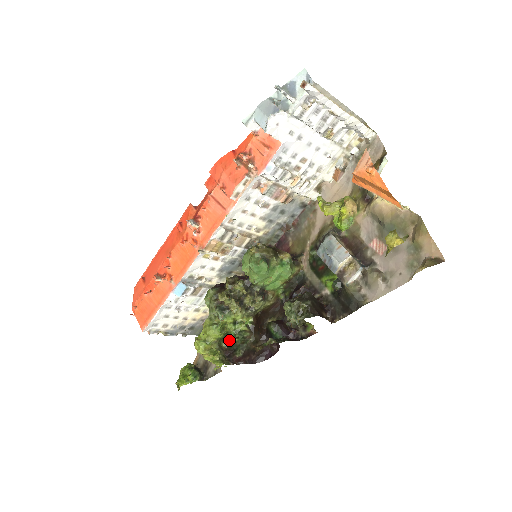
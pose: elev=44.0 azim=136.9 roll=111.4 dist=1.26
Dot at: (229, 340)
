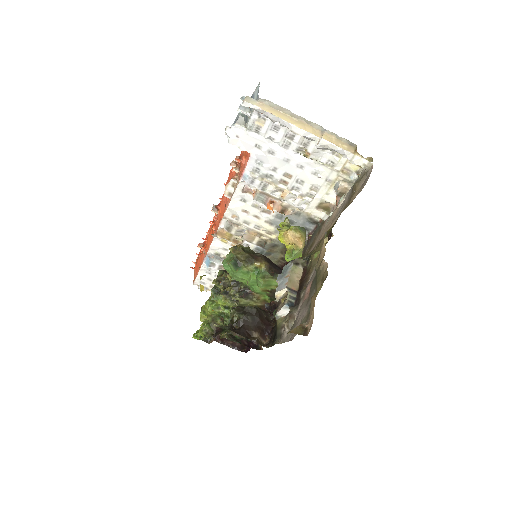
Dot at: (223, 320)
